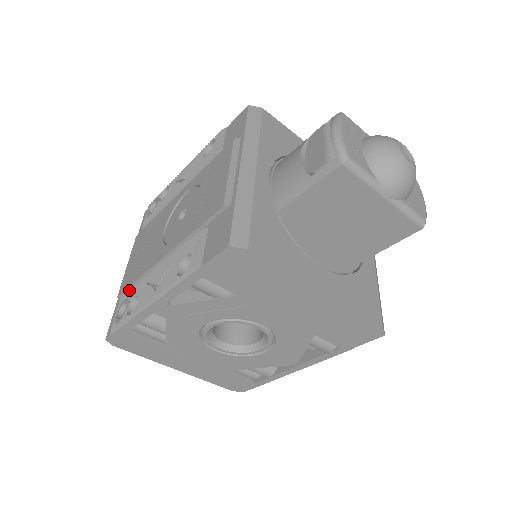
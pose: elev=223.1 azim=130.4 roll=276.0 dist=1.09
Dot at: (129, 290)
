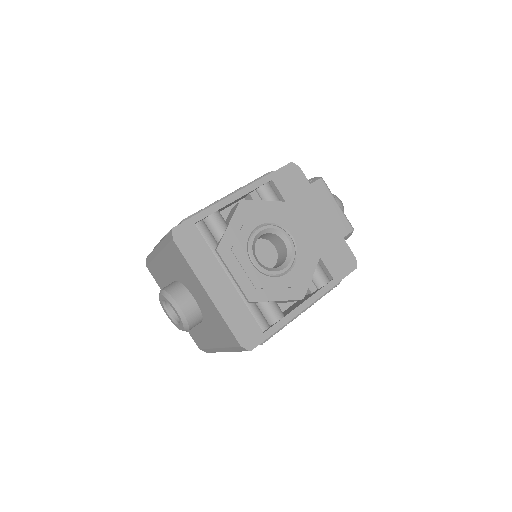
Dot at: occluded
